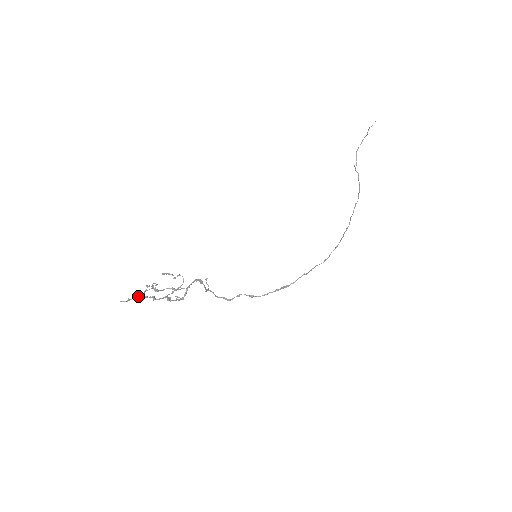
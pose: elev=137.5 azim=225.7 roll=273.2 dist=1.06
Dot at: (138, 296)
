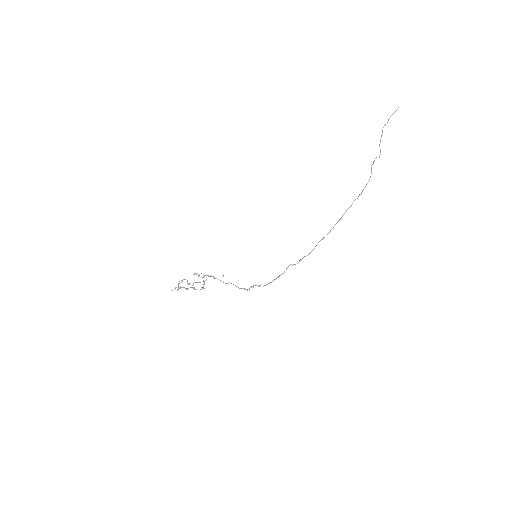
Dot at: (180, 288)
